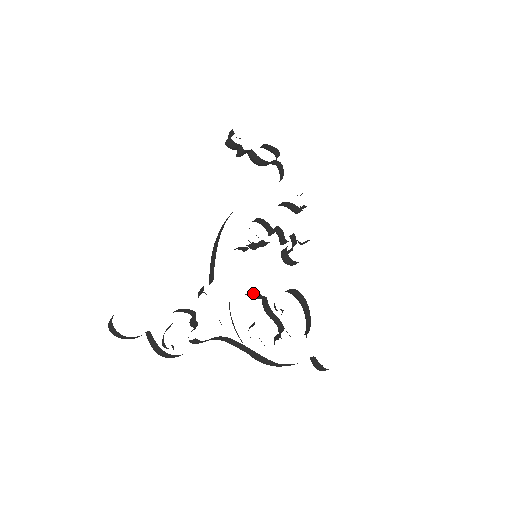
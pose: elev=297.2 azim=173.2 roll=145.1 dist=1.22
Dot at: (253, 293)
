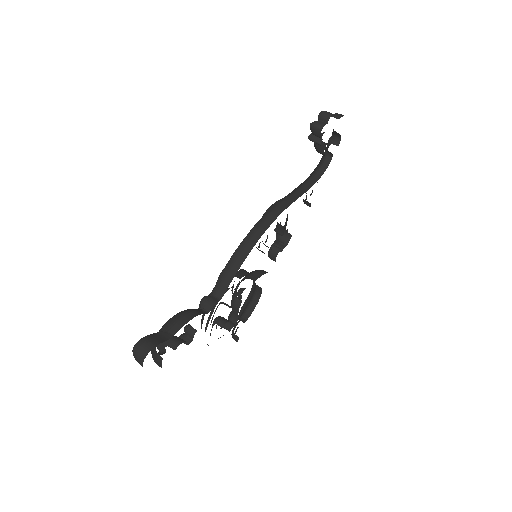
Dot at: occluded
